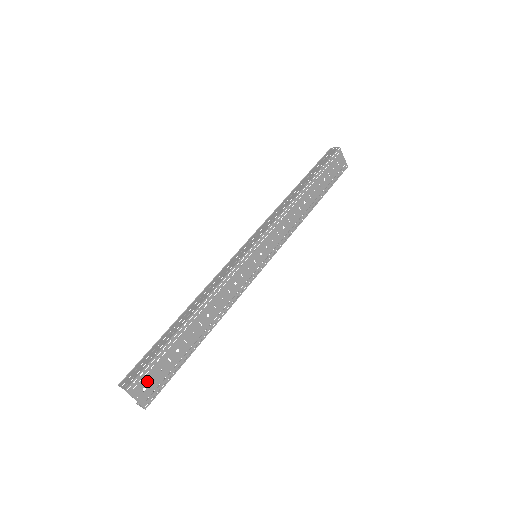
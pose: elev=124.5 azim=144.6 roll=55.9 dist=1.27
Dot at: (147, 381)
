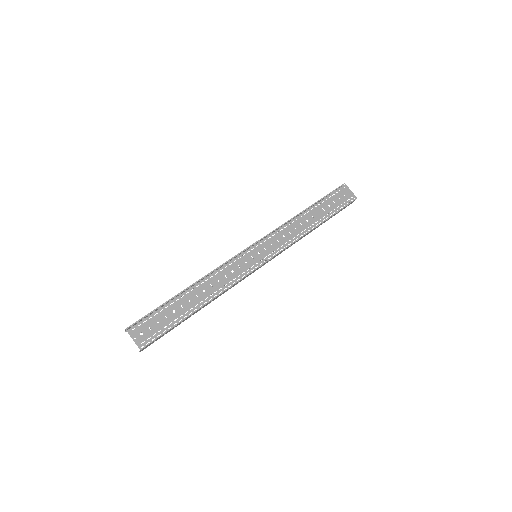
Dot at: (145, 328)
